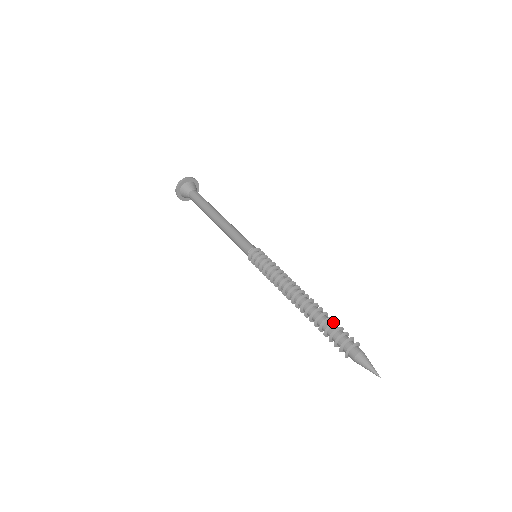
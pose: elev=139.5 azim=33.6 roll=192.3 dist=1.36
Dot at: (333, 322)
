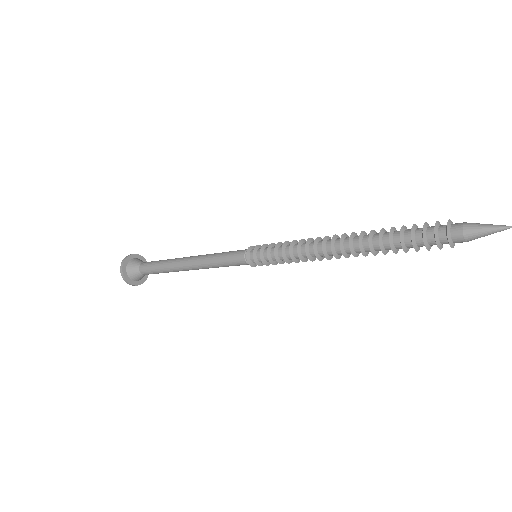
Dot at: (403, 225)
